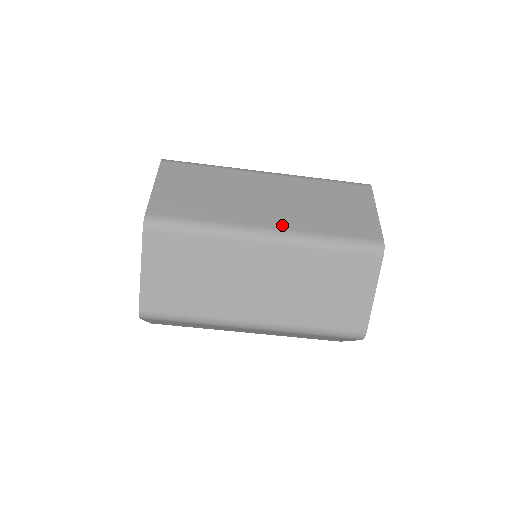
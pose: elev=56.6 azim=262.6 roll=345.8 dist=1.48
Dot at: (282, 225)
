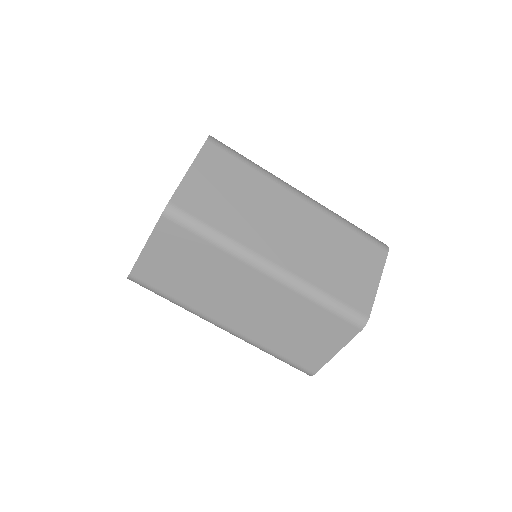
Dot at: occluded
